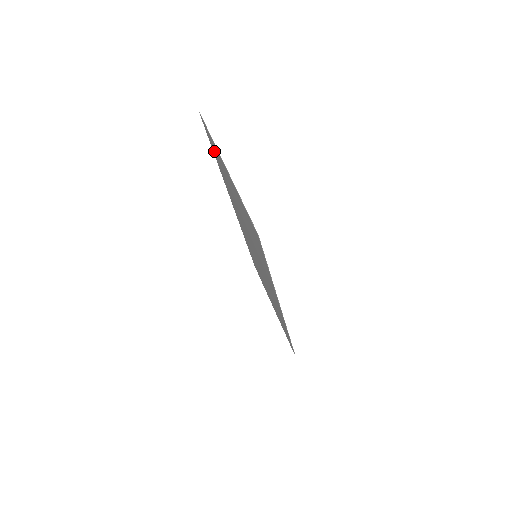
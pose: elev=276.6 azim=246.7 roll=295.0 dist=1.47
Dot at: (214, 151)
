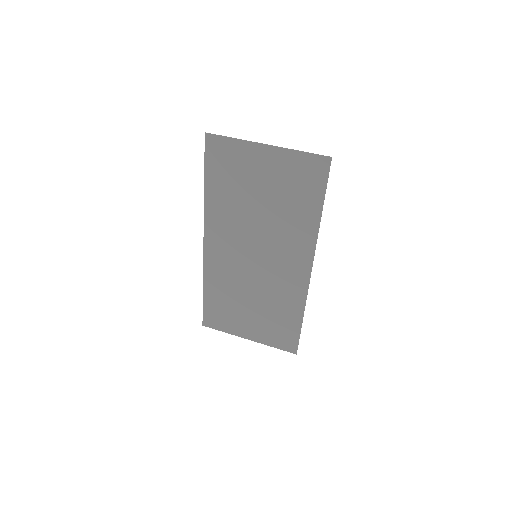
Dot at: (217, 165)
